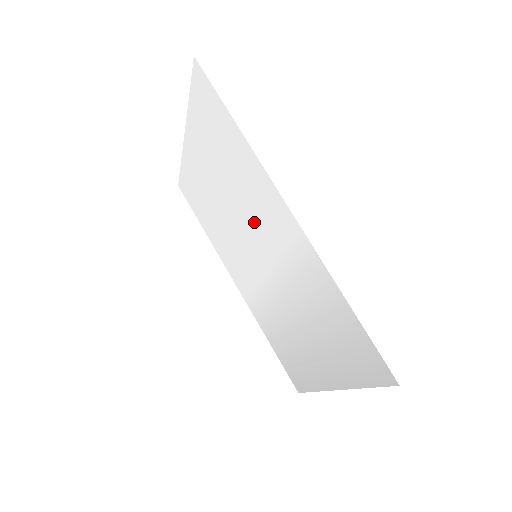
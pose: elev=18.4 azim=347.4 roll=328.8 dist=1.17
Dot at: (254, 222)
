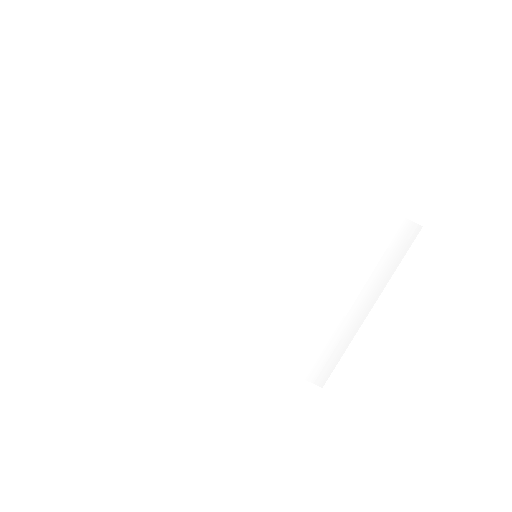
Dot at: (255, 216)
